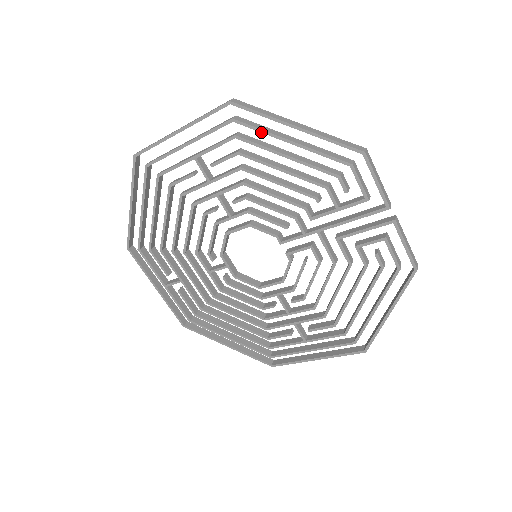
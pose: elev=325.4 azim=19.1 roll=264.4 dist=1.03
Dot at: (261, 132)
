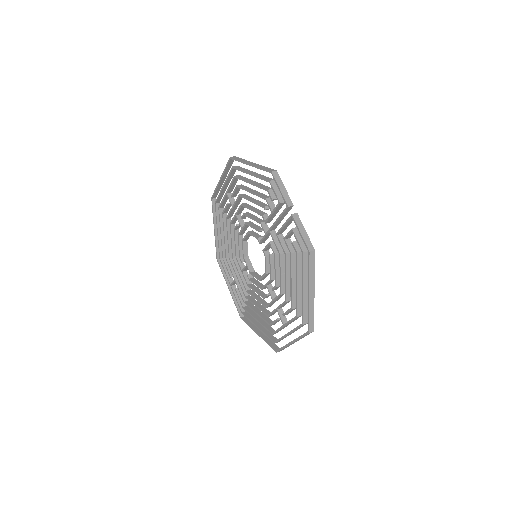
Dot at: (241, 171)
